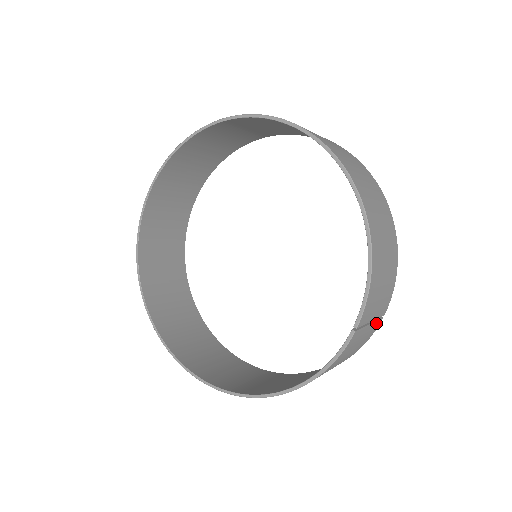
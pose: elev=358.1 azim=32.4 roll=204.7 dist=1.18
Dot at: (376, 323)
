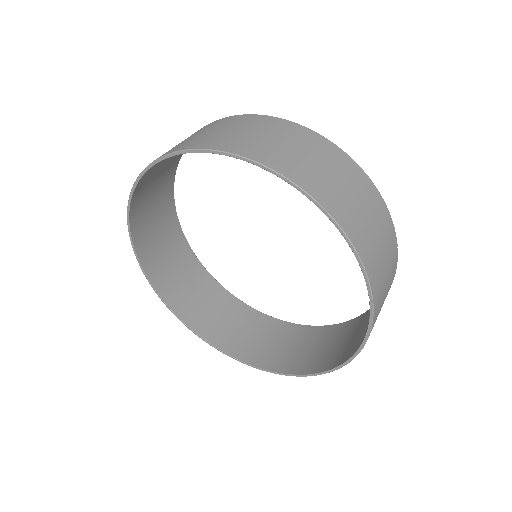
Dot at: (393, 262)
